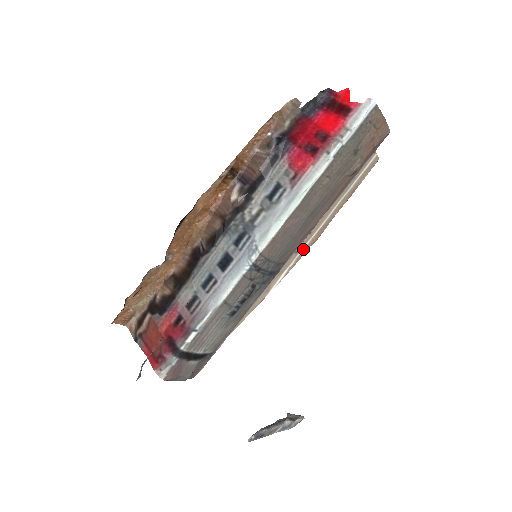
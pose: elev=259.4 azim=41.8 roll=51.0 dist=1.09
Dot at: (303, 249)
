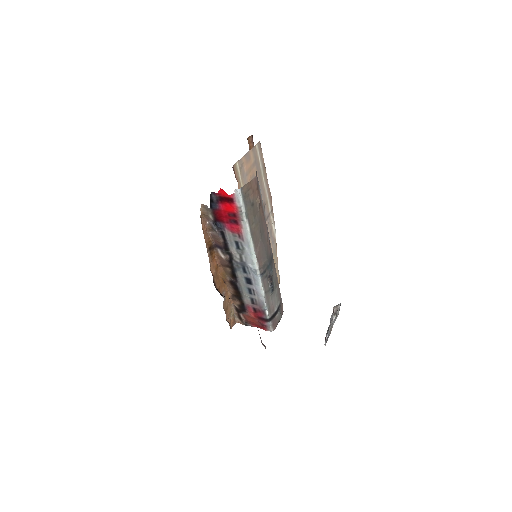
Dot at: (270, 210)
